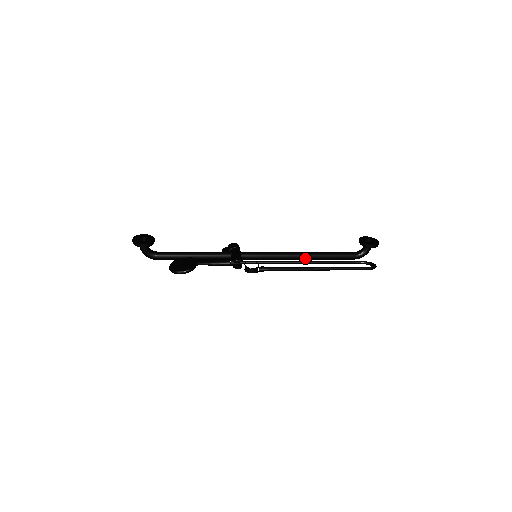
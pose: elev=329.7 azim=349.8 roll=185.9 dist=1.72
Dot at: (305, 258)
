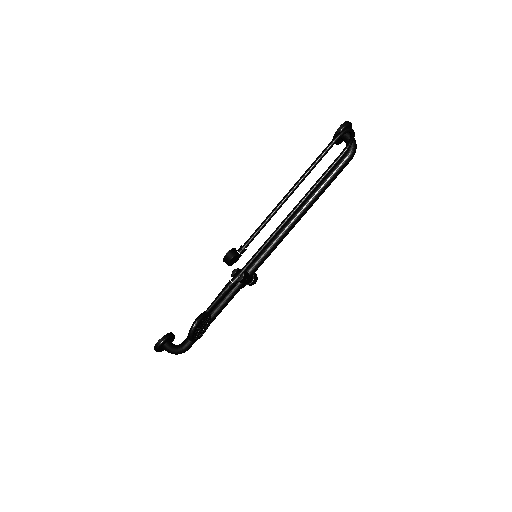
Dot at: (302, 210)
